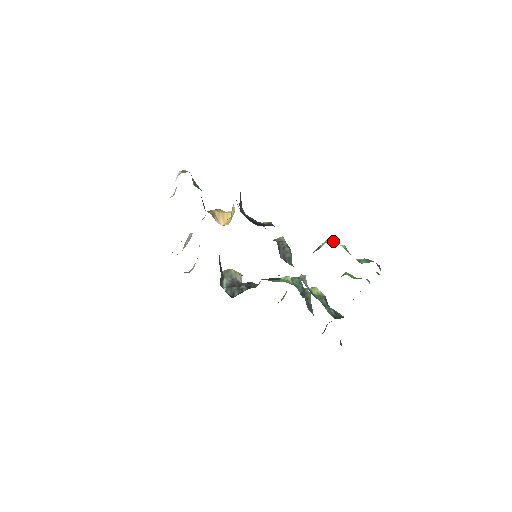
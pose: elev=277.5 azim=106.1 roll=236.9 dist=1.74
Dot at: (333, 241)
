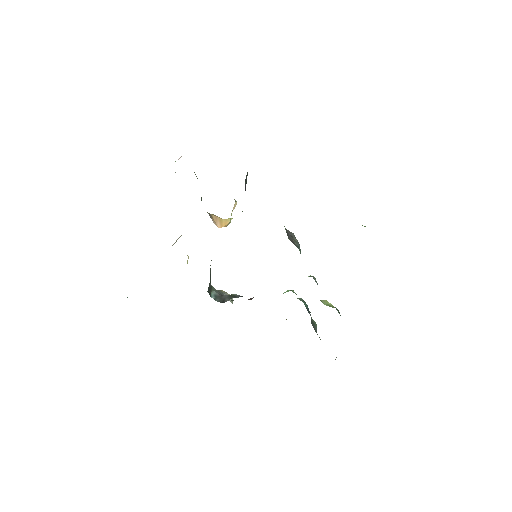
Dot at: occluded
